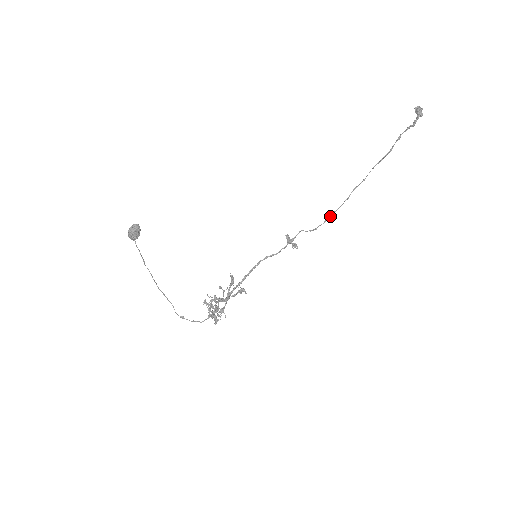
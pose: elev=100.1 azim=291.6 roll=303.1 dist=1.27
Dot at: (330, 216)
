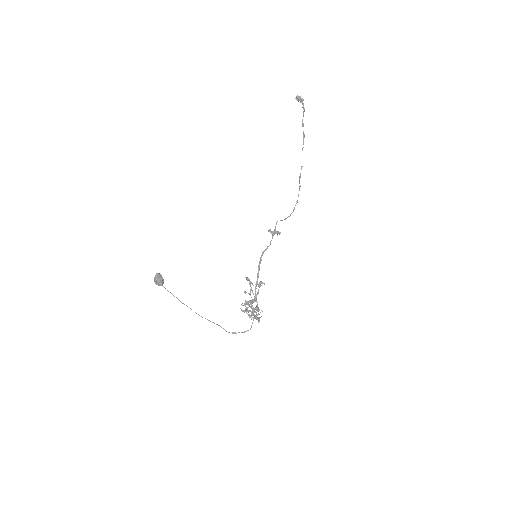
Dot at: (295, 205)
